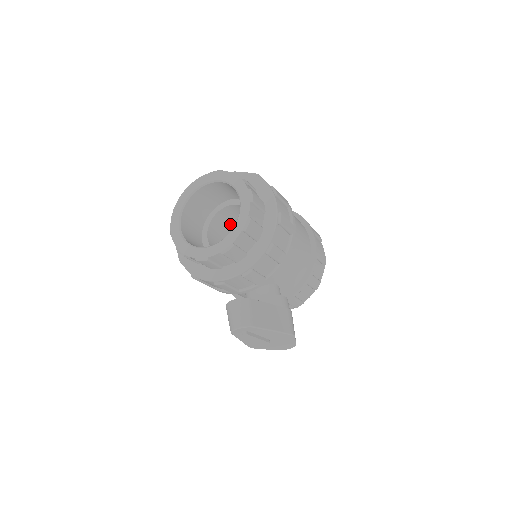
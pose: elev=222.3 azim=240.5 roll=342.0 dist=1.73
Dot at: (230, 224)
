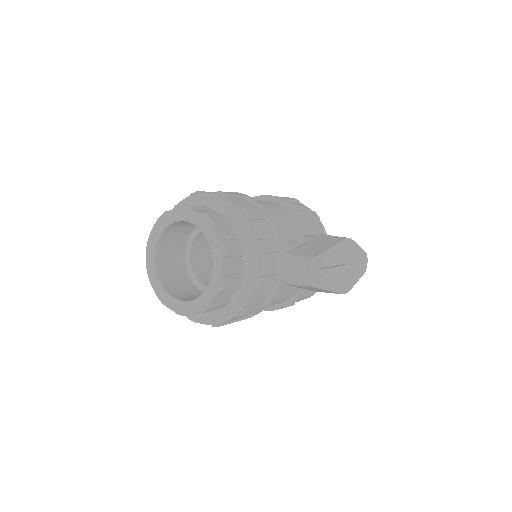
Dot at: occluded
